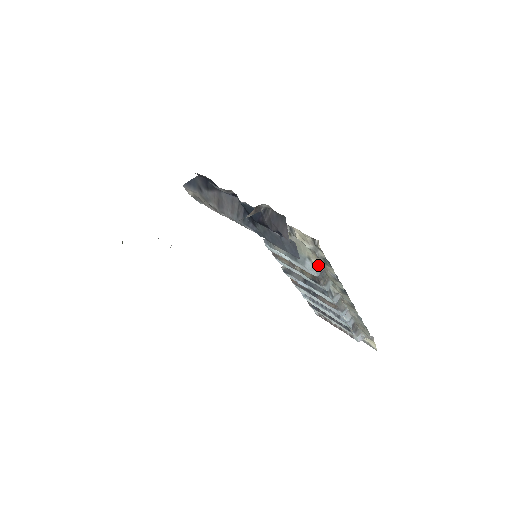
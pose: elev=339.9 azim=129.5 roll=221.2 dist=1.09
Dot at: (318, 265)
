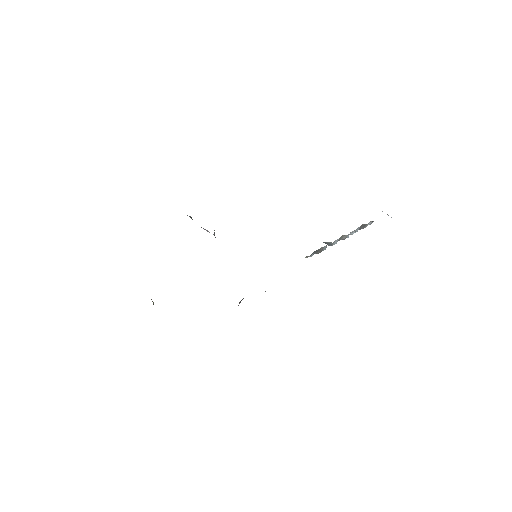
Dot at: (309, 256)
